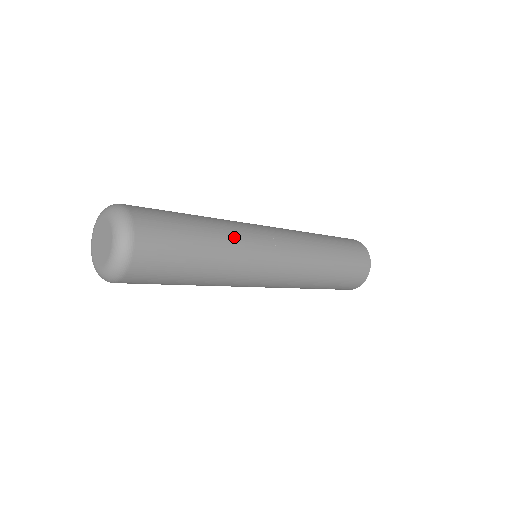
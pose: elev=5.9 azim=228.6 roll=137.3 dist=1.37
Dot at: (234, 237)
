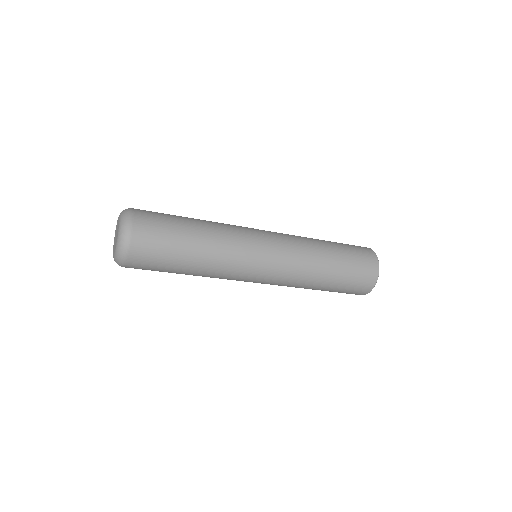
Dot at: (223, 241)
